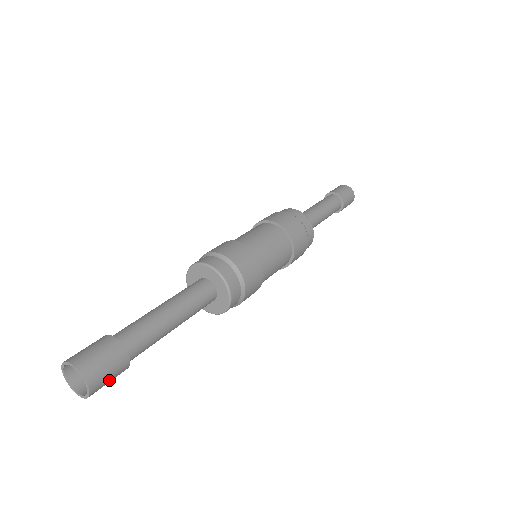
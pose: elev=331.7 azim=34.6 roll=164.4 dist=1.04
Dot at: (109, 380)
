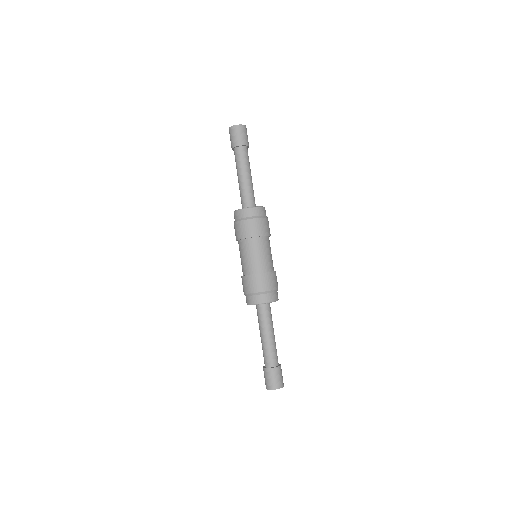
Dot at: (282, 376)
